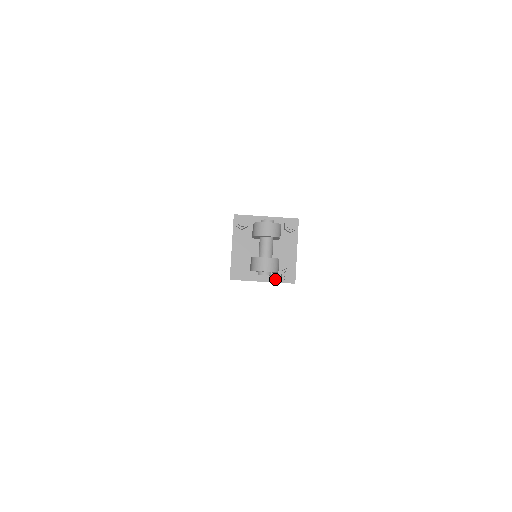
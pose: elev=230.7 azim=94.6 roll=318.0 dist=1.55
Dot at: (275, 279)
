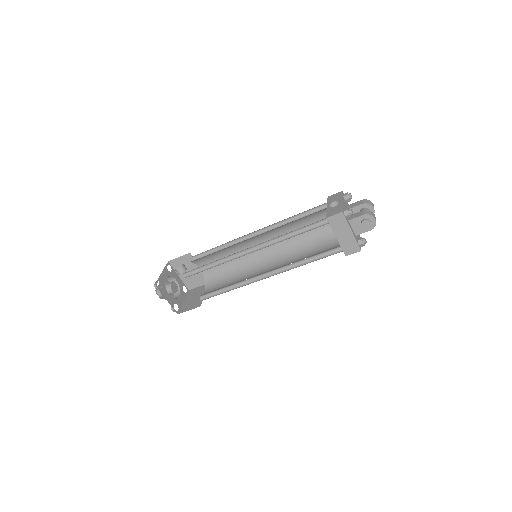
Dot at: (356, 238)
